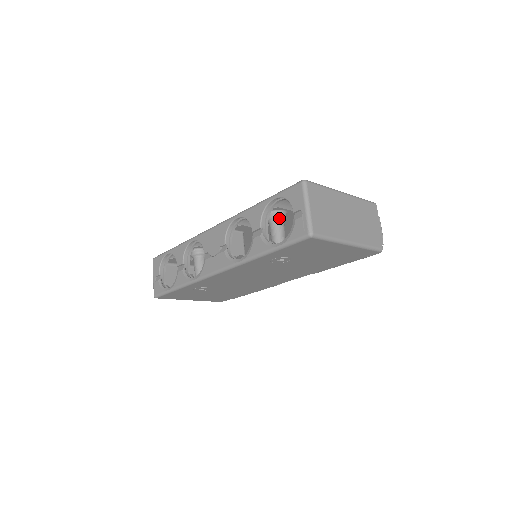
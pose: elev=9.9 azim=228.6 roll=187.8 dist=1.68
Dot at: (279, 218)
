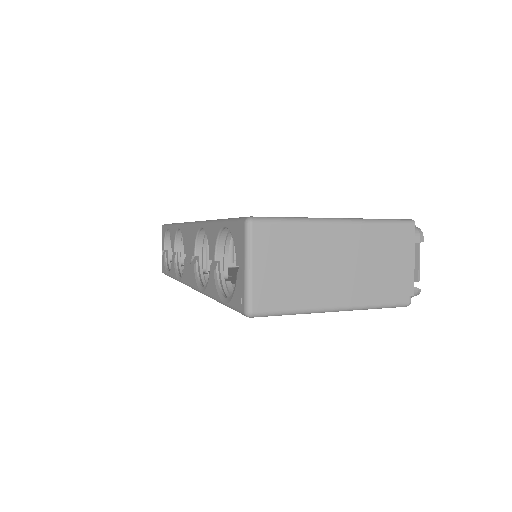
Dot at: occluded
